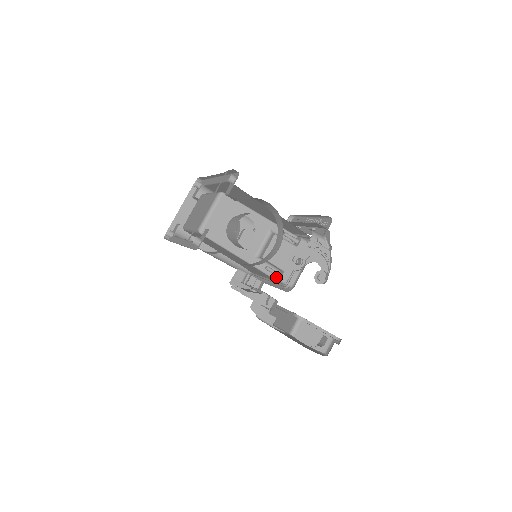
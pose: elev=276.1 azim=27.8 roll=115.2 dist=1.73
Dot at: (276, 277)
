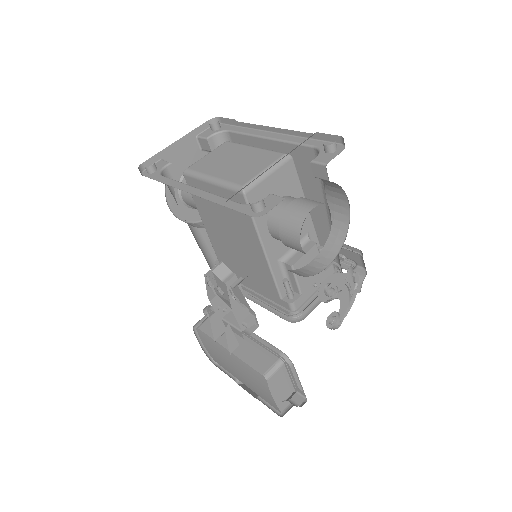
Dot at: (284, 297)
